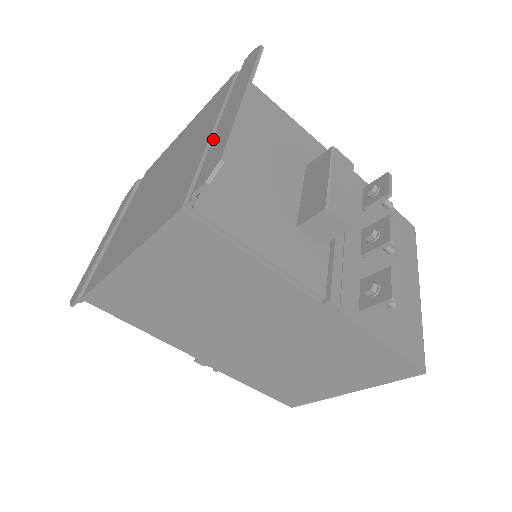
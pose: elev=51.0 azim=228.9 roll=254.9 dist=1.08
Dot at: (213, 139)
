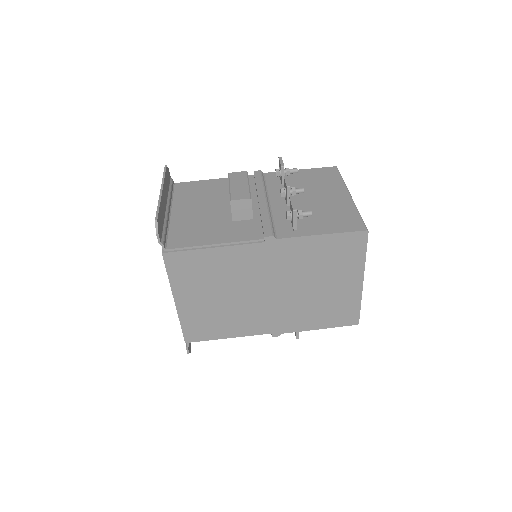
Dot at: occluded
